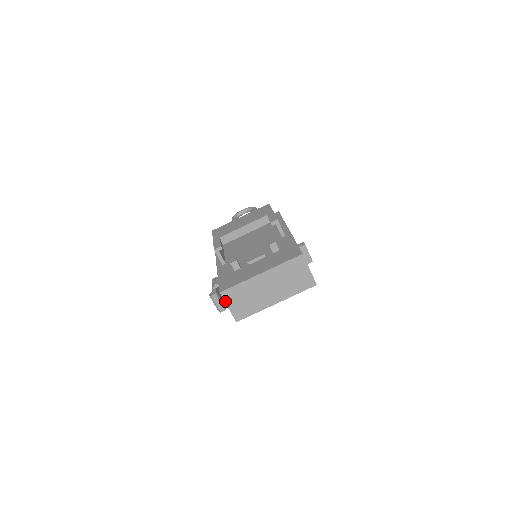
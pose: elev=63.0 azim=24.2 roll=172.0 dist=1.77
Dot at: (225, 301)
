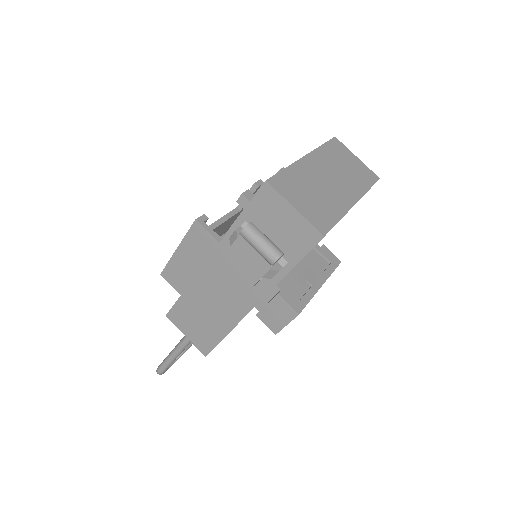
Dot at: (283, 196)
